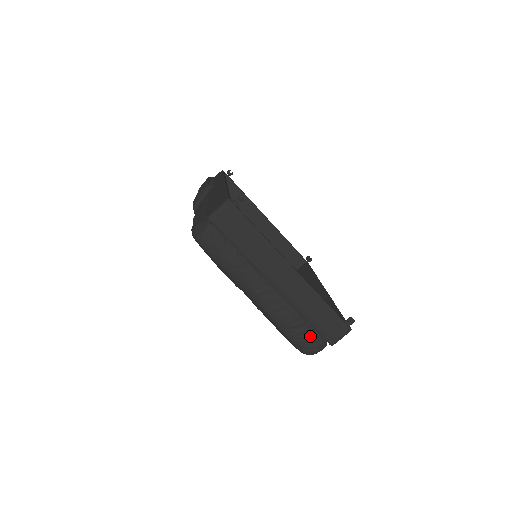
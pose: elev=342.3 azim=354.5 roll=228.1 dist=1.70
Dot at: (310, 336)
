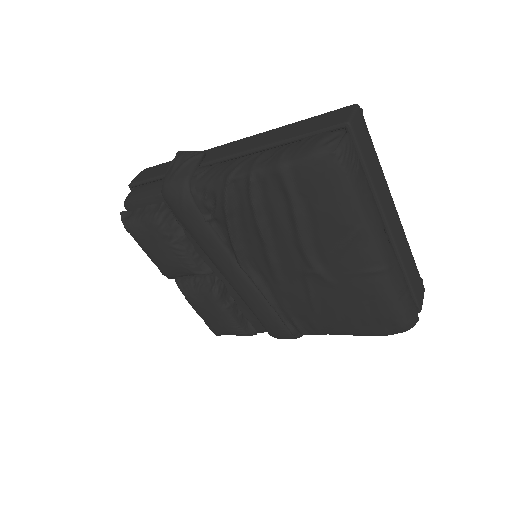
Dot at: (412, 300)
